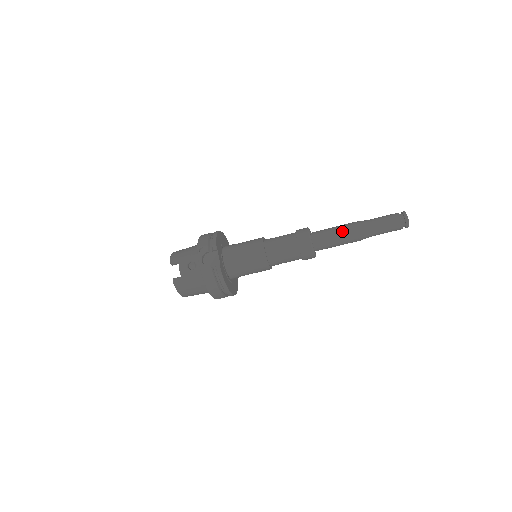
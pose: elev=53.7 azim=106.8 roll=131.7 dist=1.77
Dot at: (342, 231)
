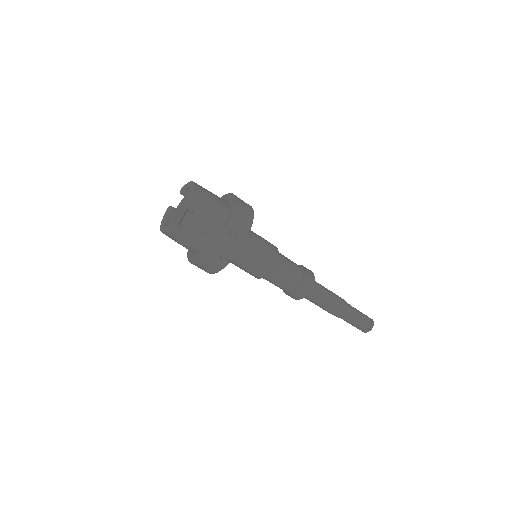
Dot at: (331, 304)
